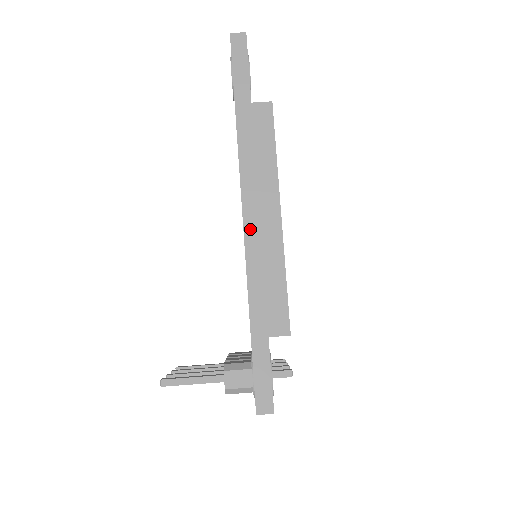
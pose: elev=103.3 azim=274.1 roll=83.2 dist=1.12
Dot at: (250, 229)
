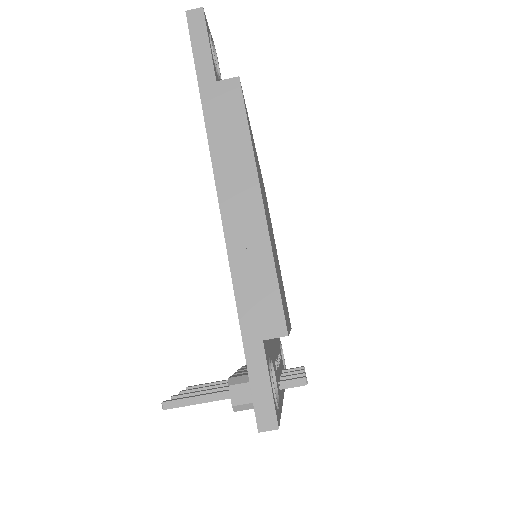
Dot at: (229, 220)
